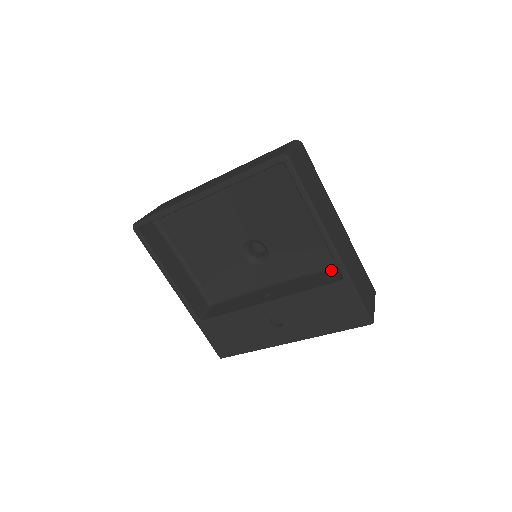
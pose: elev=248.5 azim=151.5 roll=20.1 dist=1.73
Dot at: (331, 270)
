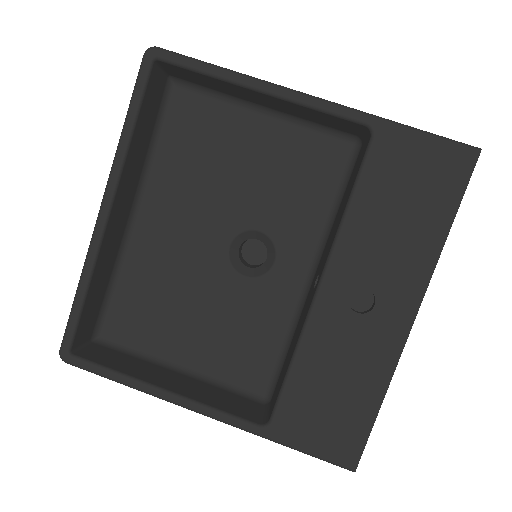
Dot at: (355, 163)
